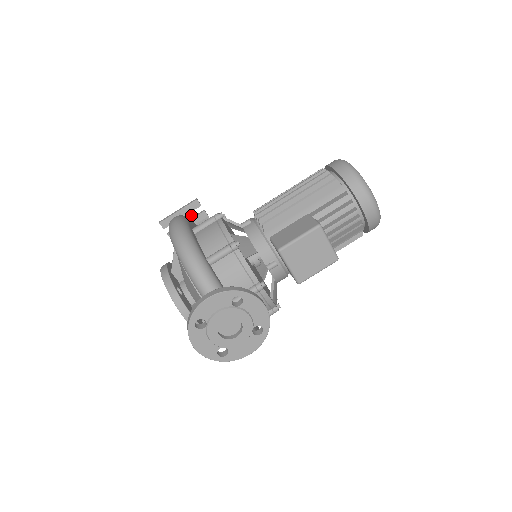
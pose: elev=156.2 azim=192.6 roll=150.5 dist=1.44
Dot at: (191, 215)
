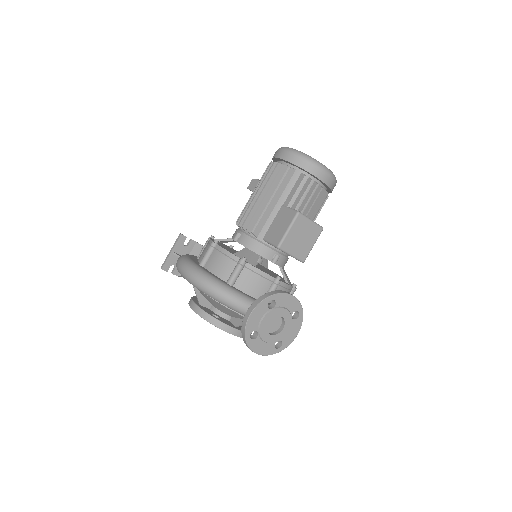
Dot at: (183, 249)
